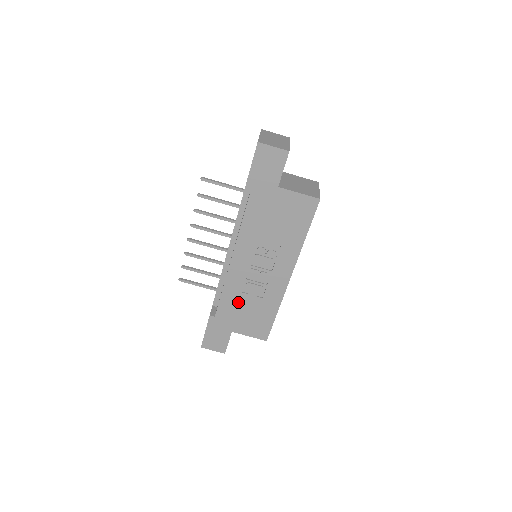
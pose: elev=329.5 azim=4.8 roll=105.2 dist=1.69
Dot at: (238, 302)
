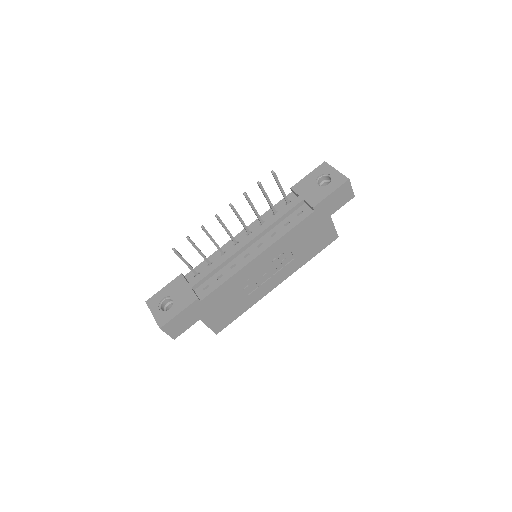
Dot at: (230, 293)
